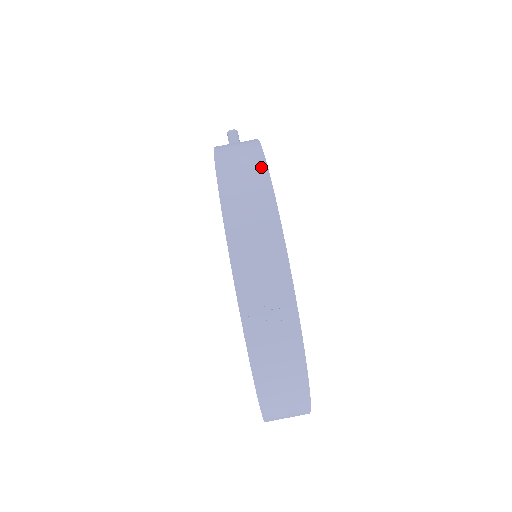
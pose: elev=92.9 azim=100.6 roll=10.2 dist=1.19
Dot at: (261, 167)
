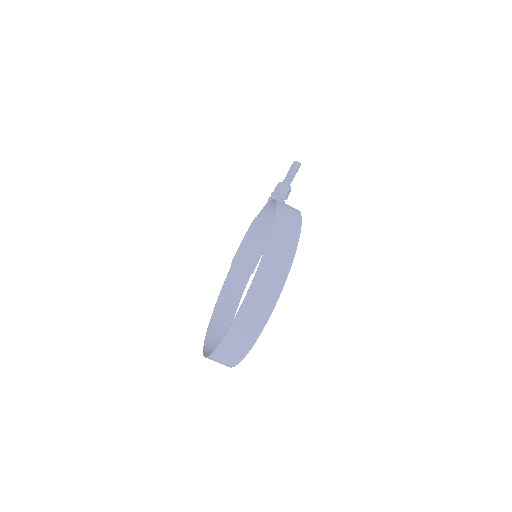
Dot at: (289, 262)
